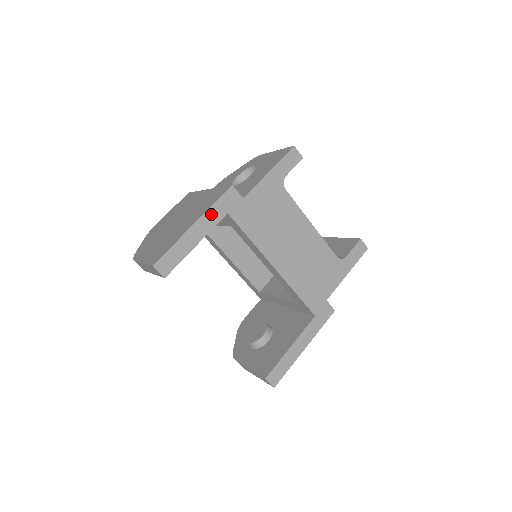
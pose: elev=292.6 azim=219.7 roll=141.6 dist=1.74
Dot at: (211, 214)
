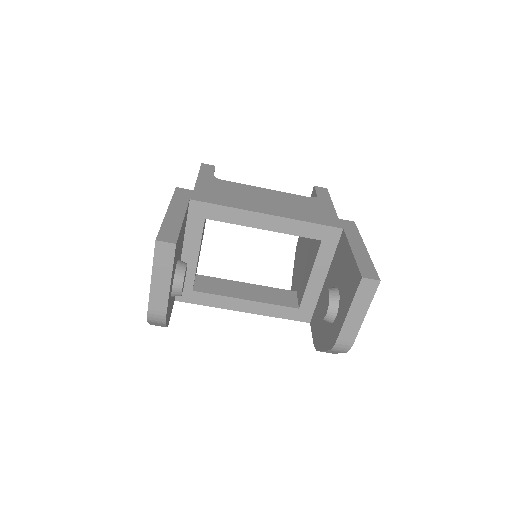
Dot at: (176, 203)
